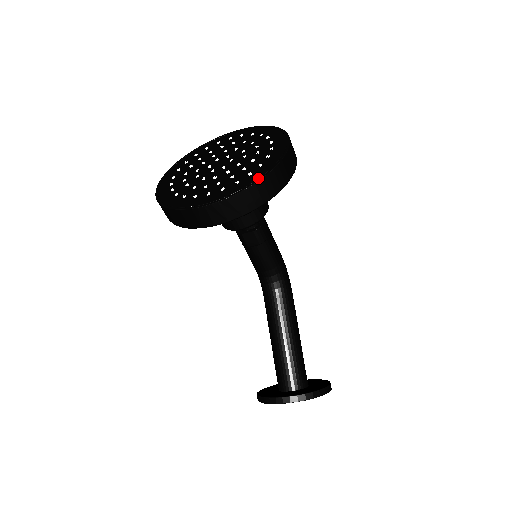
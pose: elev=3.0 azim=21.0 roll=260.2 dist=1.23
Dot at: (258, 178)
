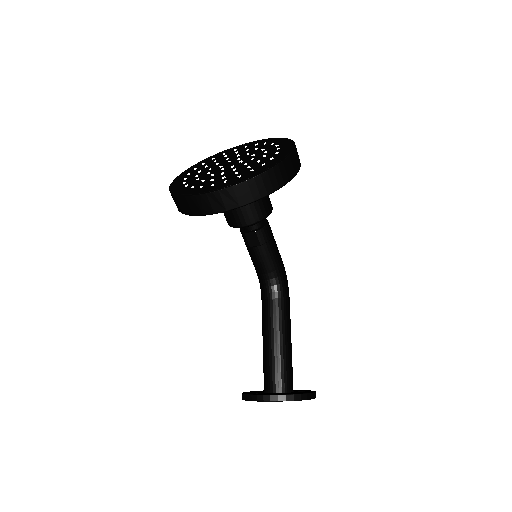
Dot at: (258, 173)
